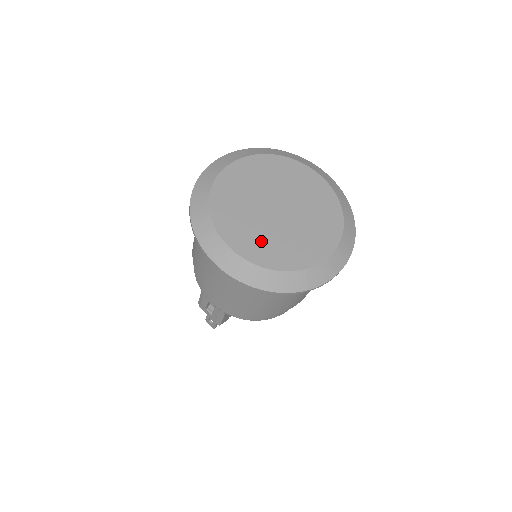
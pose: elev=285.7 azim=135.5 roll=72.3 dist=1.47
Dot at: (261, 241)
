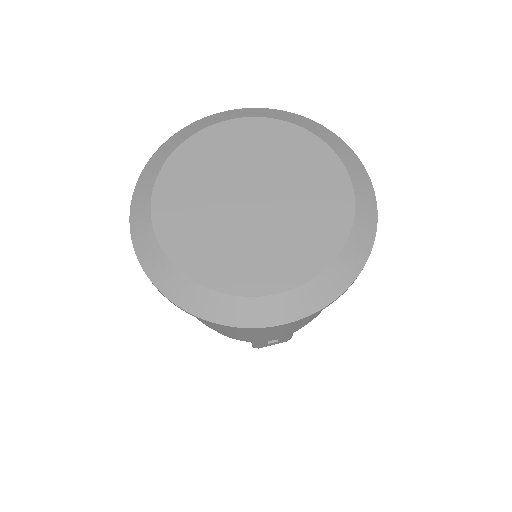
Dot at: (289, 248)
